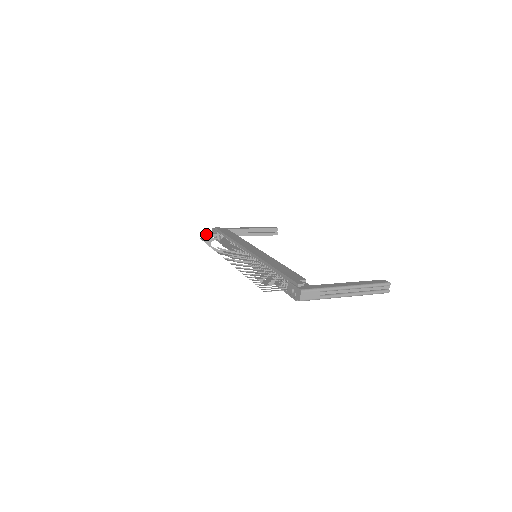
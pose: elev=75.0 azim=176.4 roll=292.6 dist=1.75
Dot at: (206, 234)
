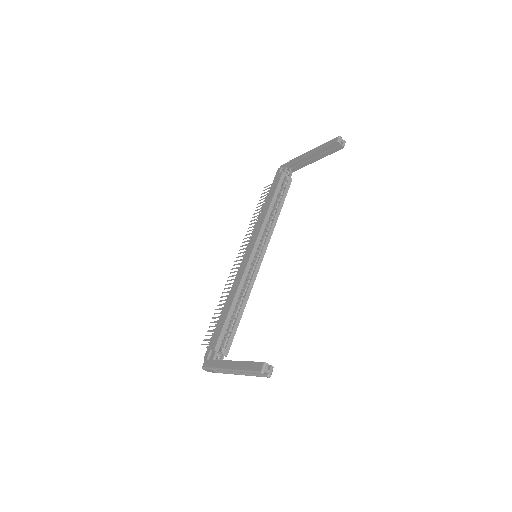
Dot at: (265, 189)
